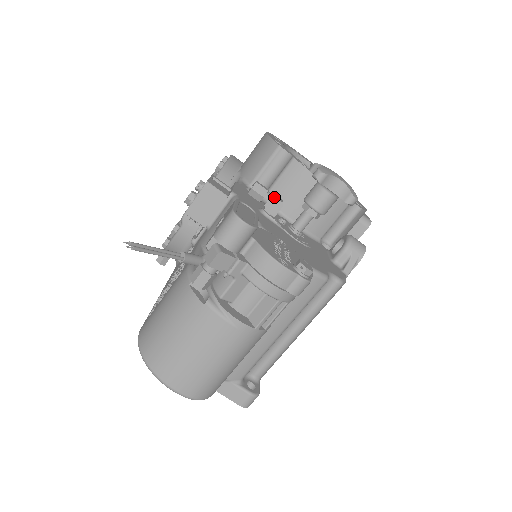
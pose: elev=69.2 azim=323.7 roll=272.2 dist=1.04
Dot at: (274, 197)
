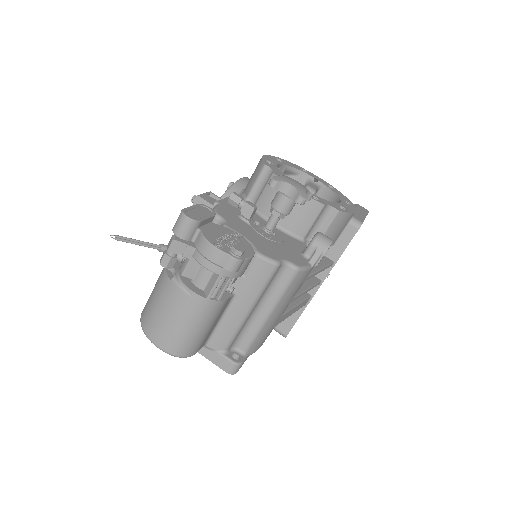
Dot at: (246, 203)
